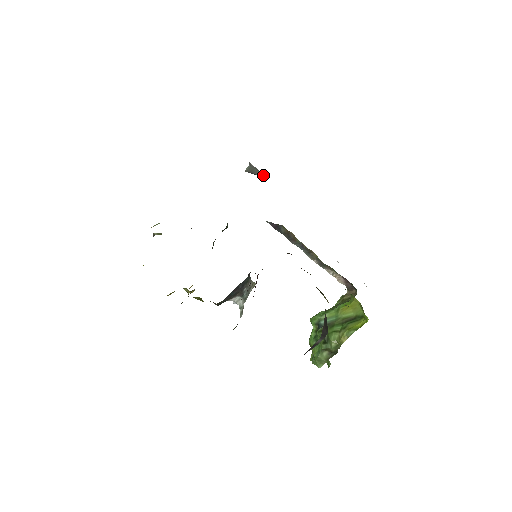
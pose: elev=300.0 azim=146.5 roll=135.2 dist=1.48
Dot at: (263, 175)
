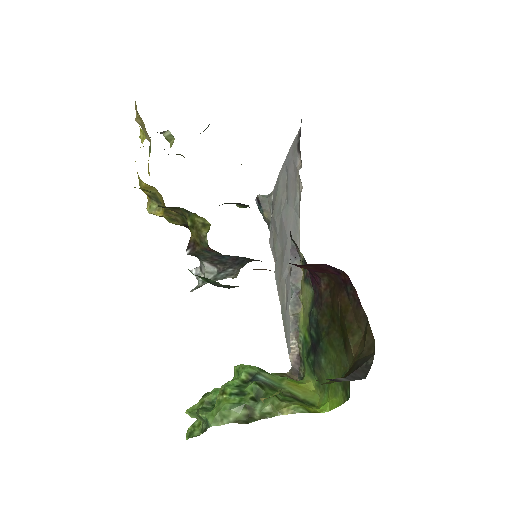
Dot at: (267, 214)
